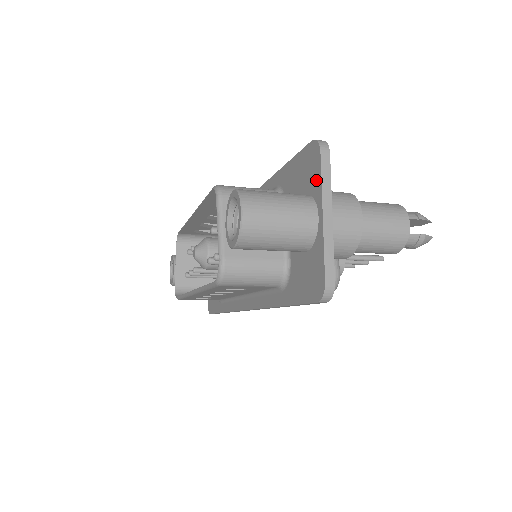
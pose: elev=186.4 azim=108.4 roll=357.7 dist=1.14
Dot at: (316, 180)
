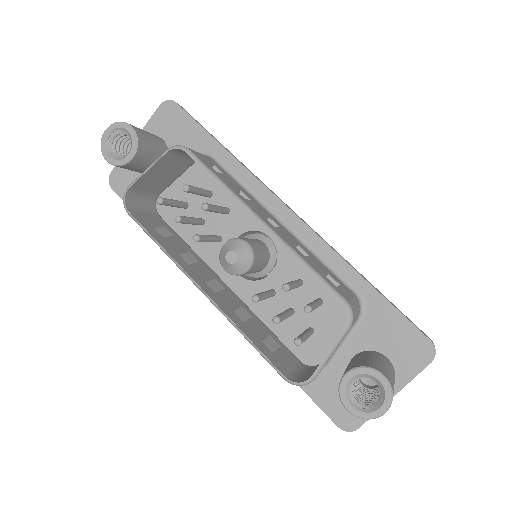
Dot at: (410, 370)
